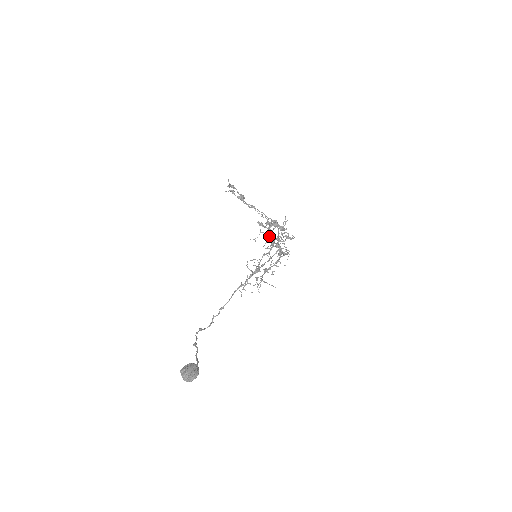
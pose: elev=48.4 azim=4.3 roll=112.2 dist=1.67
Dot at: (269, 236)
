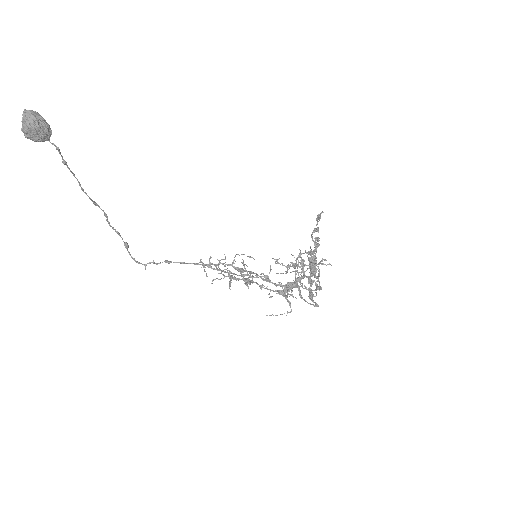
Dot at: (292, 262)
